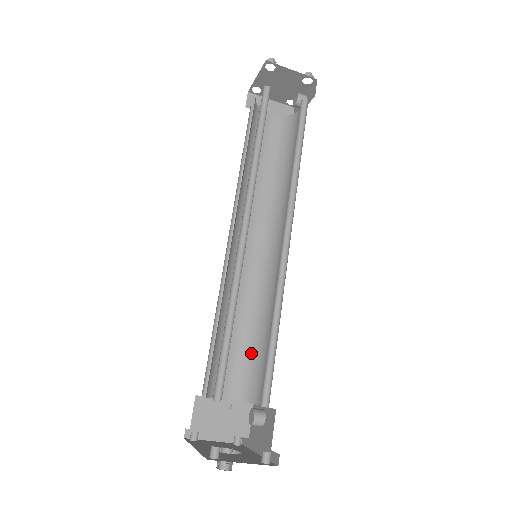
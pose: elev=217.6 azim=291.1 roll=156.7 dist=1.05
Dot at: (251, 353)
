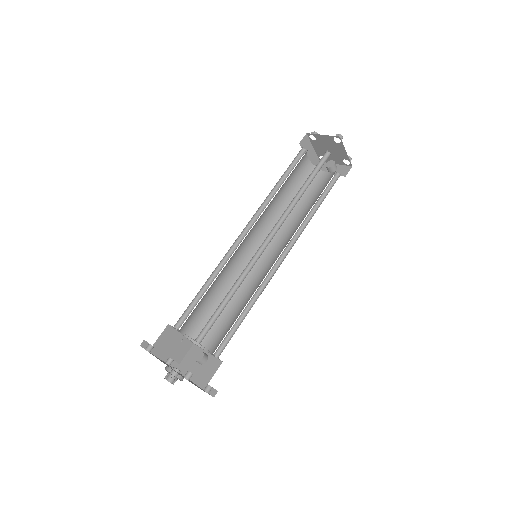
Dot at: (213, 313)
